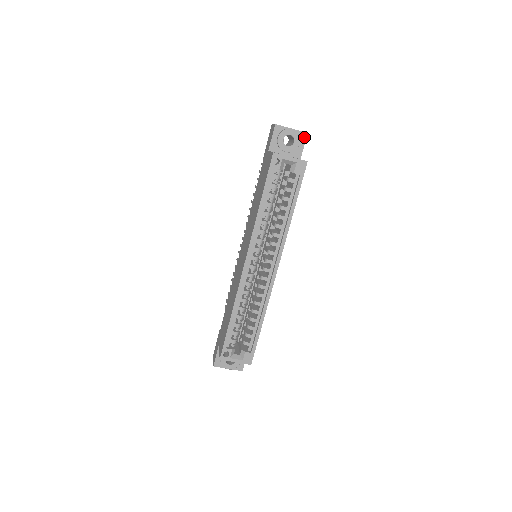
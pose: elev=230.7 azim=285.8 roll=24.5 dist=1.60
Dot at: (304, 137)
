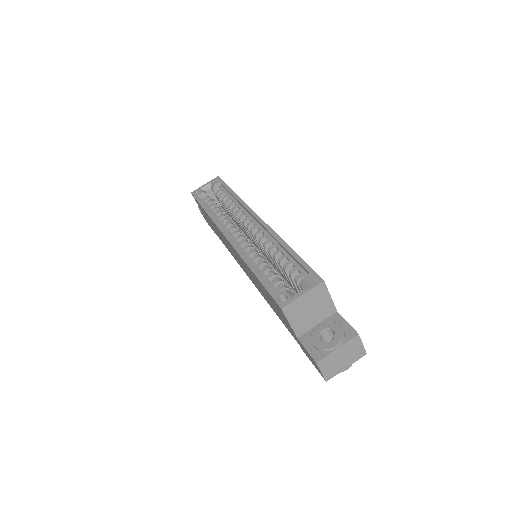
Dot at: occluded
